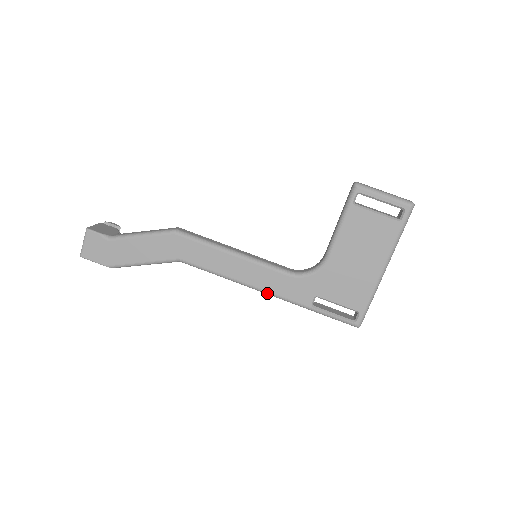
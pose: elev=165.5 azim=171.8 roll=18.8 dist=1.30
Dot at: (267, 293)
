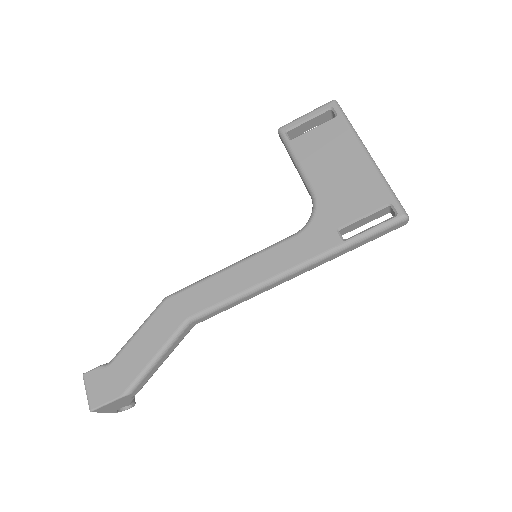
Dot at: (292, 271)
